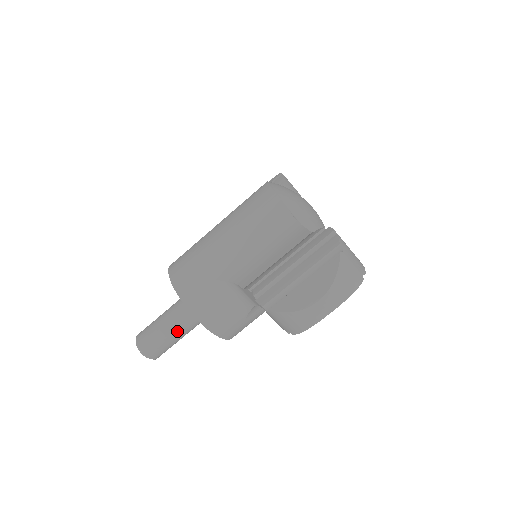
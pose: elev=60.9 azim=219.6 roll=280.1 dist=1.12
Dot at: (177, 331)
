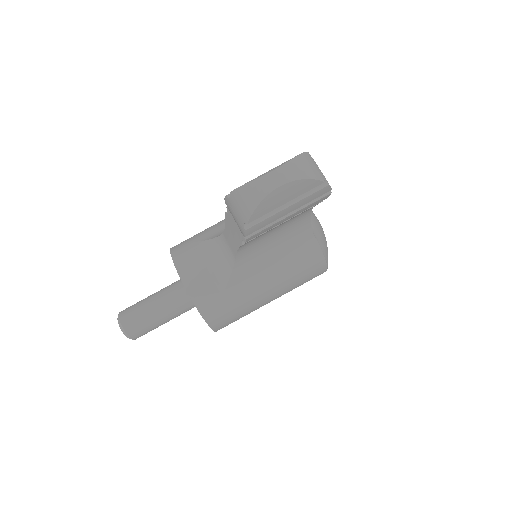
Dot at: (159, 305)
